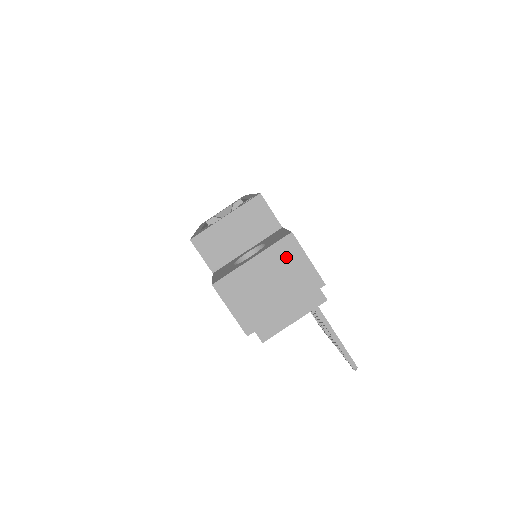
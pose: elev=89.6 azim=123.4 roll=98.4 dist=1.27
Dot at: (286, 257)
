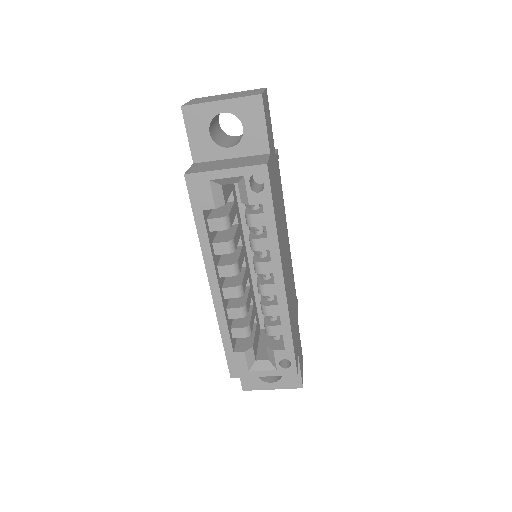
Dot at: occluded
